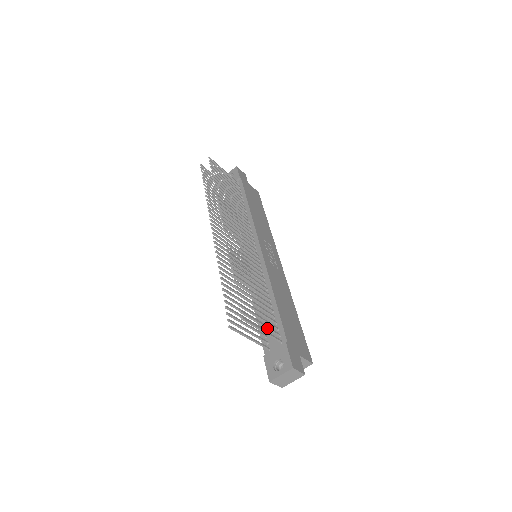
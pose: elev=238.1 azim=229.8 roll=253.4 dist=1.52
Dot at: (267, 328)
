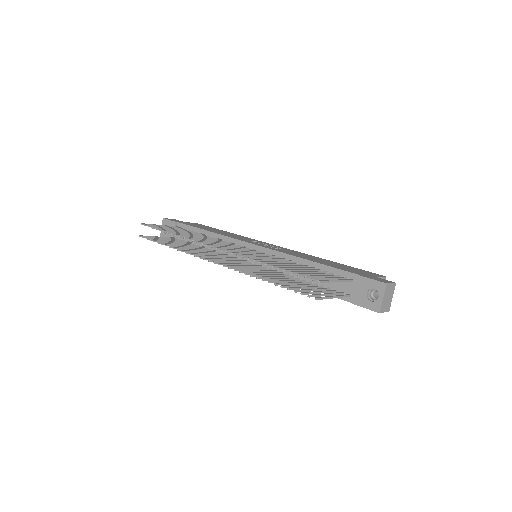
Dot at: (336, 279)
